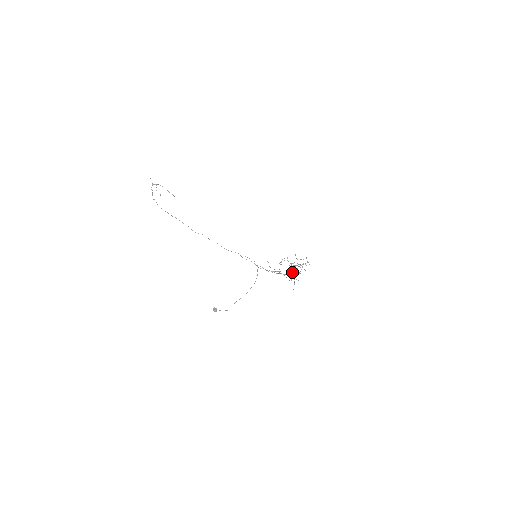
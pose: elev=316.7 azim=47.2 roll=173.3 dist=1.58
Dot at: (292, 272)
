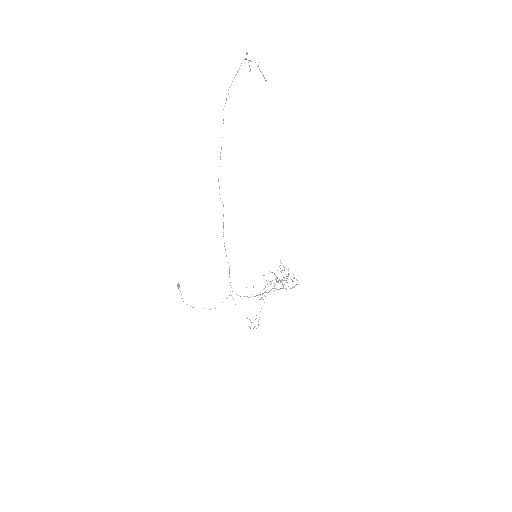
Dot at: (268, 292)
